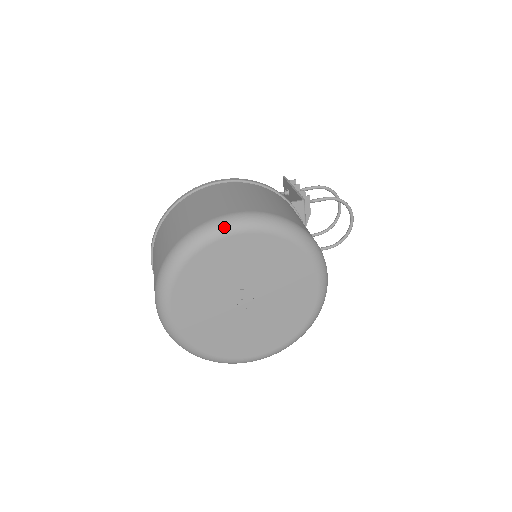
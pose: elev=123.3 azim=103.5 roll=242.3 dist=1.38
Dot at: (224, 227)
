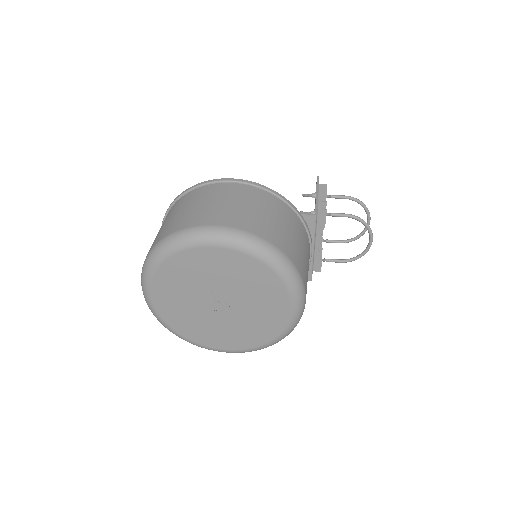
Dot at: (203, 237)
